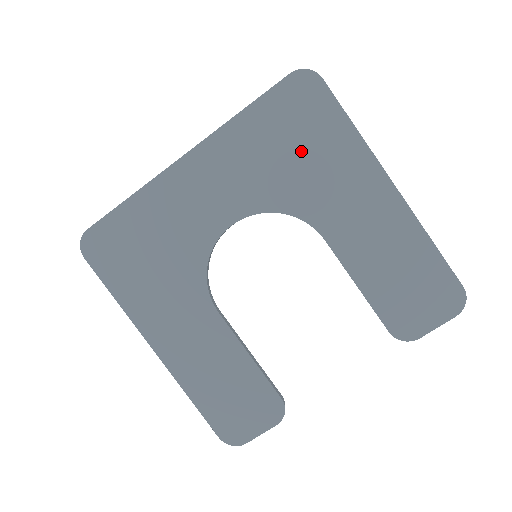
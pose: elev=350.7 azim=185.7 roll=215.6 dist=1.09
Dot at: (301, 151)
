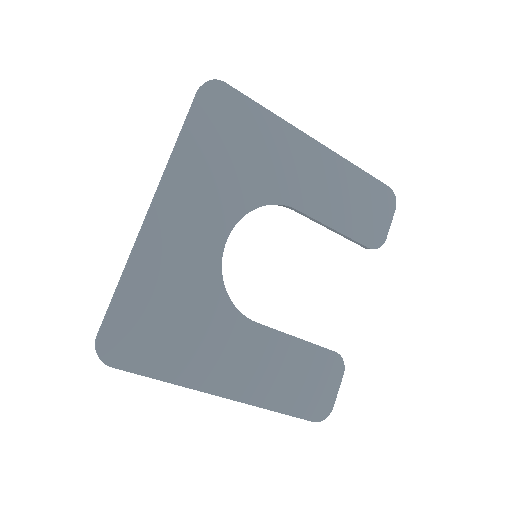
Dot at: (242, 150)
